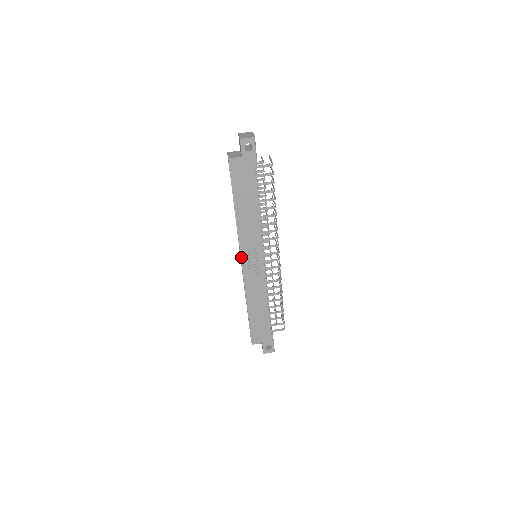
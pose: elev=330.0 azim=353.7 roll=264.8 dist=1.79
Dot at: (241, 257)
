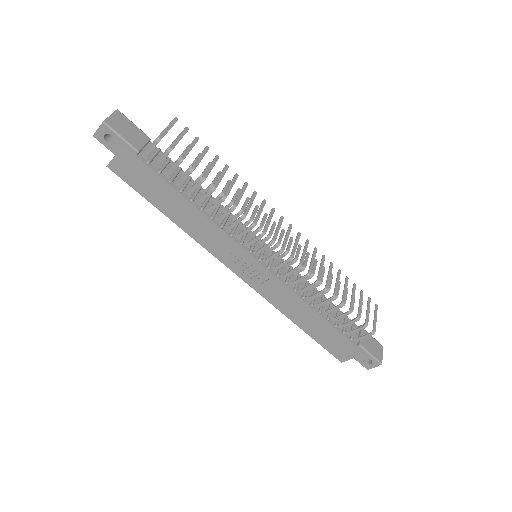
Dot at: (230, 269)
